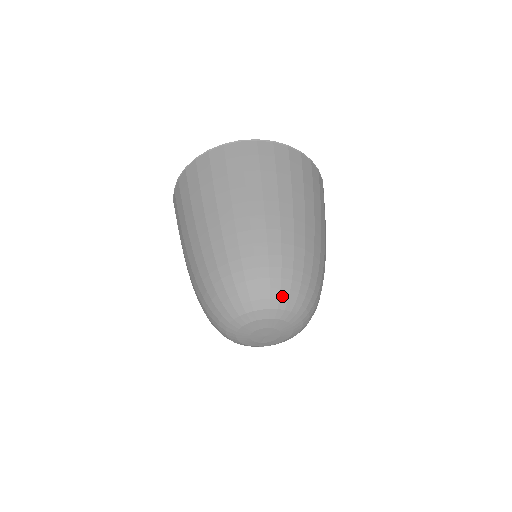
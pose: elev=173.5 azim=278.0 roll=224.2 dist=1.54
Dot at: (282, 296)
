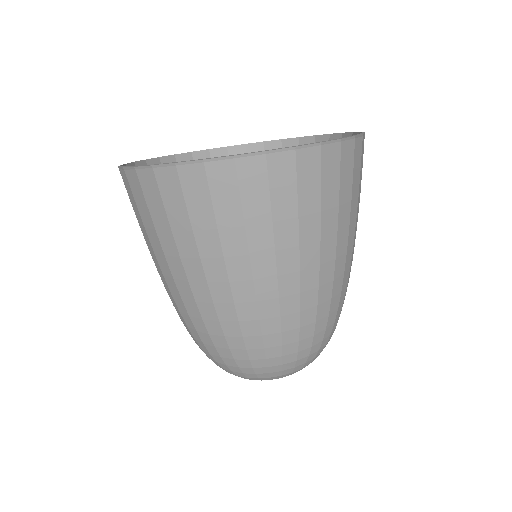
Dot at: (295, 370)
